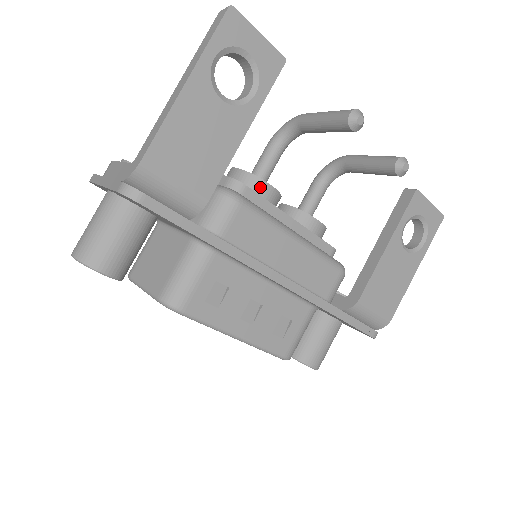
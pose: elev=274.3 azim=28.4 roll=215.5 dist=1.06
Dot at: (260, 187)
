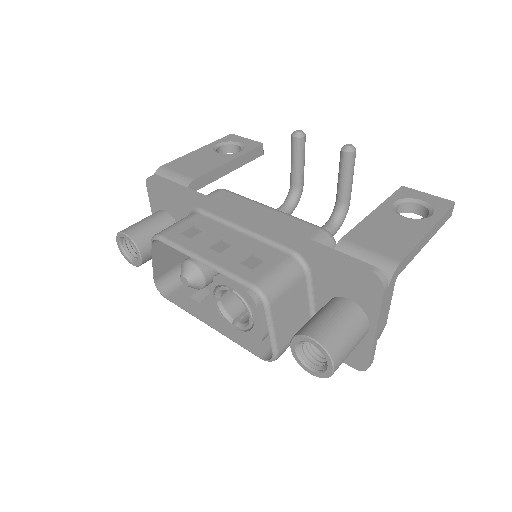
Dot at: occluded
